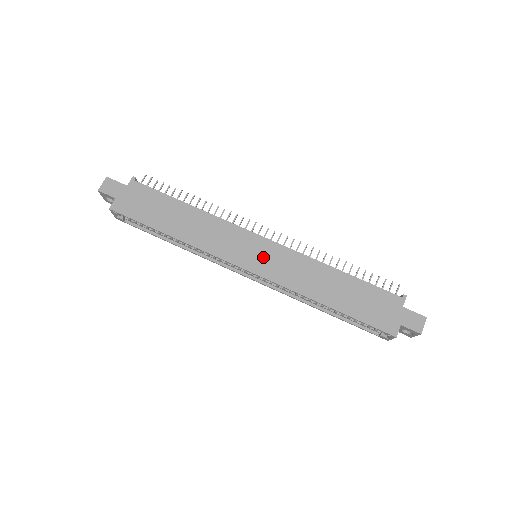
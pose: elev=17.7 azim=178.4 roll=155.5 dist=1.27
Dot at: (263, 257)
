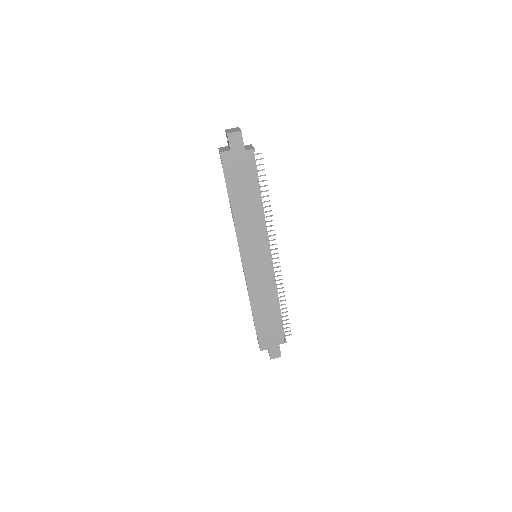
Dot at: (257, 265)
